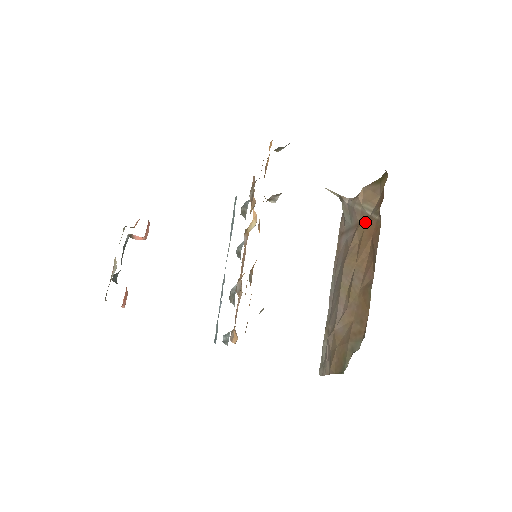
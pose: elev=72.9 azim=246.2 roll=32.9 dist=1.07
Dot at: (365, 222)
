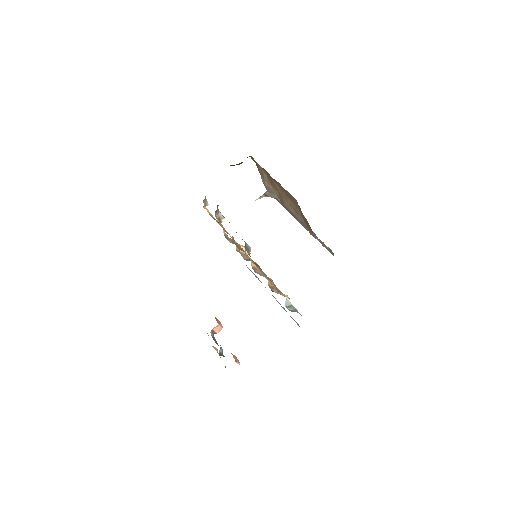
Dot at: (270, 182)
